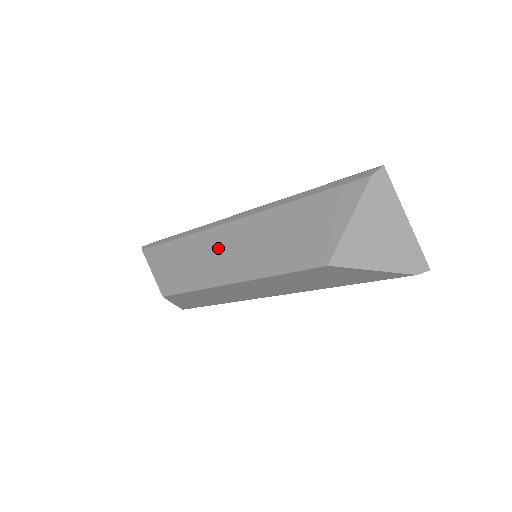
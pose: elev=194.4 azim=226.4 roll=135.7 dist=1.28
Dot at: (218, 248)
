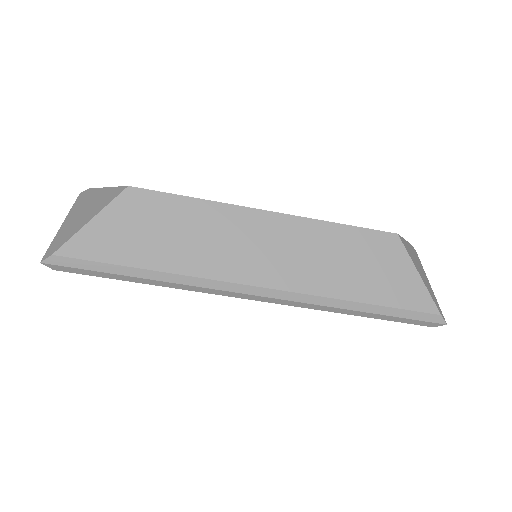
Dot at: occluded
